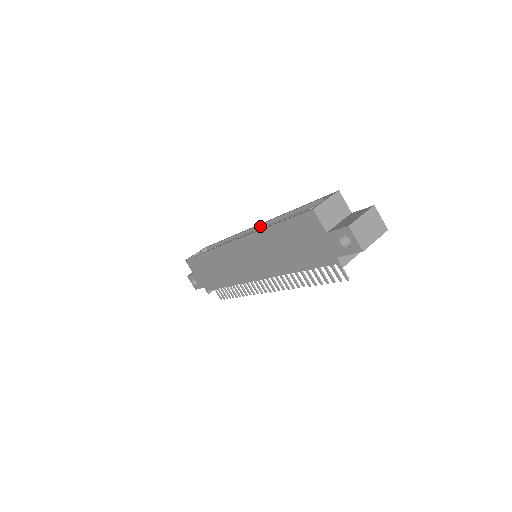
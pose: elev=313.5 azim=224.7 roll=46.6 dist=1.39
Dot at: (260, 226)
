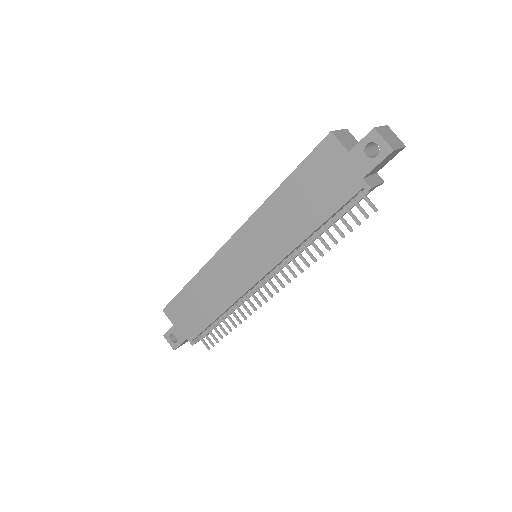
Dot at: occluded
